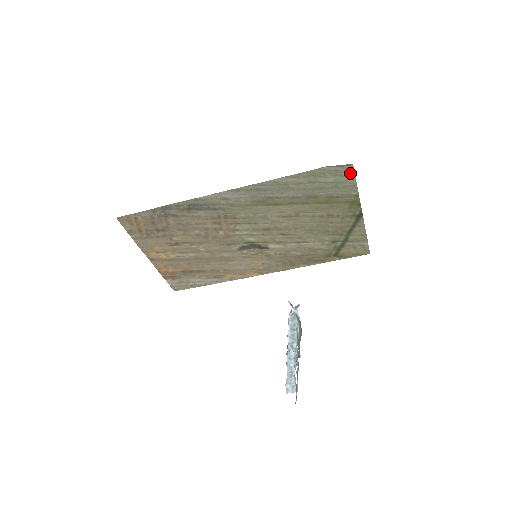
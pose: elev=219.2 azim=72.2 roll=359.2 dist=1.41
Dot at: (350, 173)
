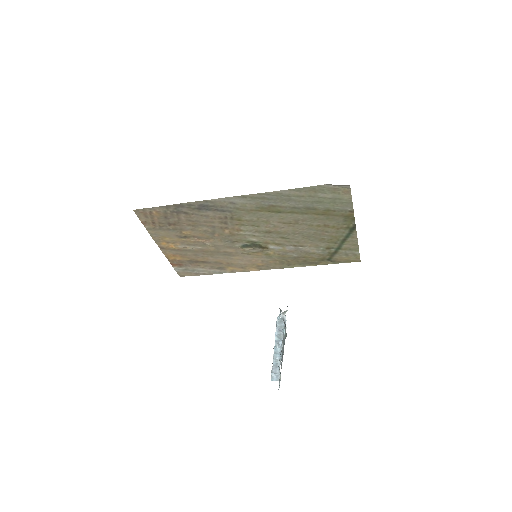
Dot at: (347, 192)
